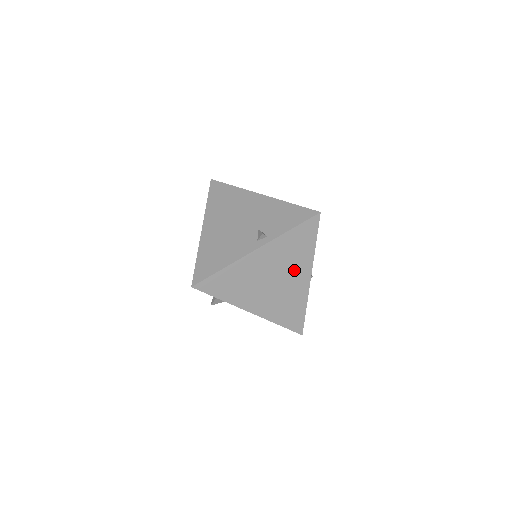
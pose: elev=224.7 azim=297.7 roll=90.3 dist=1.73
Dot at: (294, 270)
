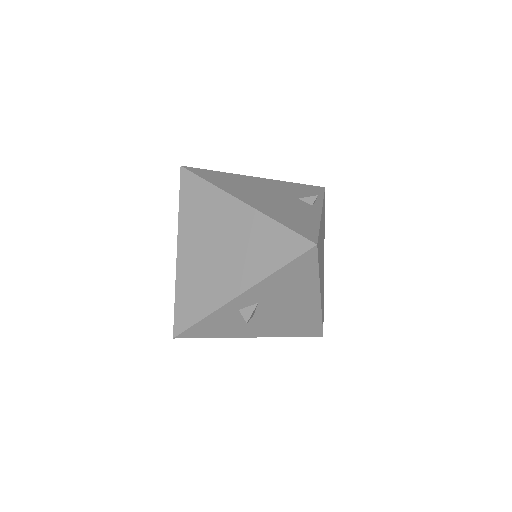
Dot at: (323, 248)
